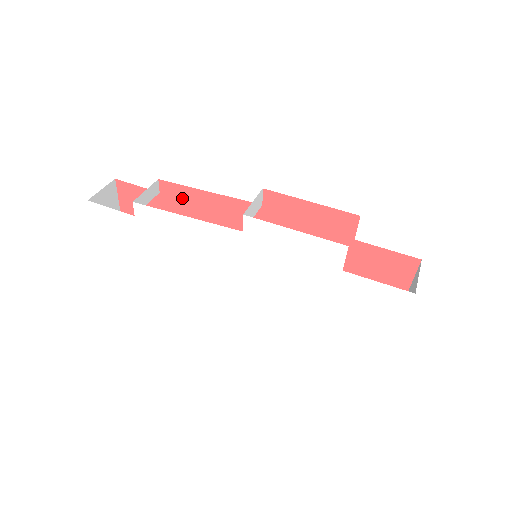
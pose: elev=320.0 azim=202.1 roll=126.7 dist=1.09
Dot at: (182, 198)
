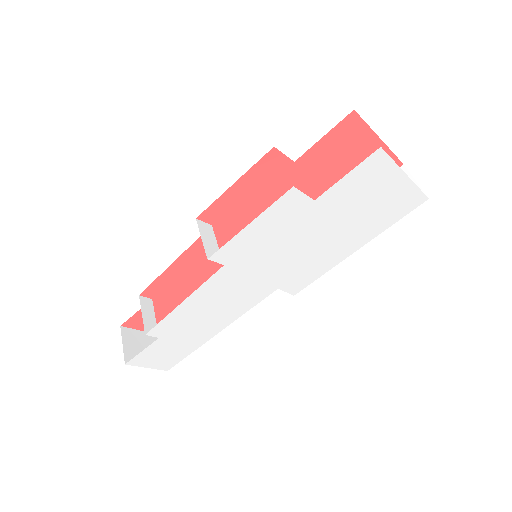
Dot at: (167, 285)
